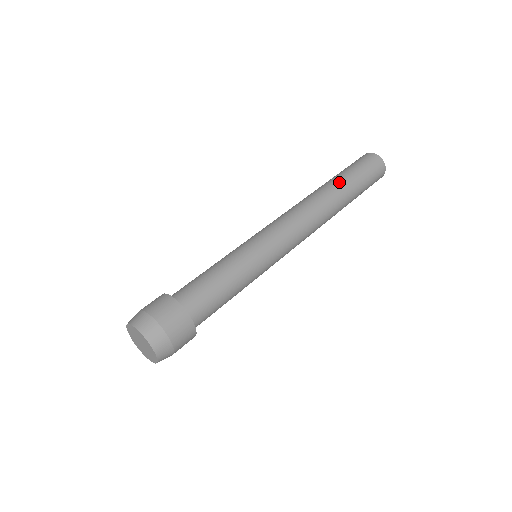
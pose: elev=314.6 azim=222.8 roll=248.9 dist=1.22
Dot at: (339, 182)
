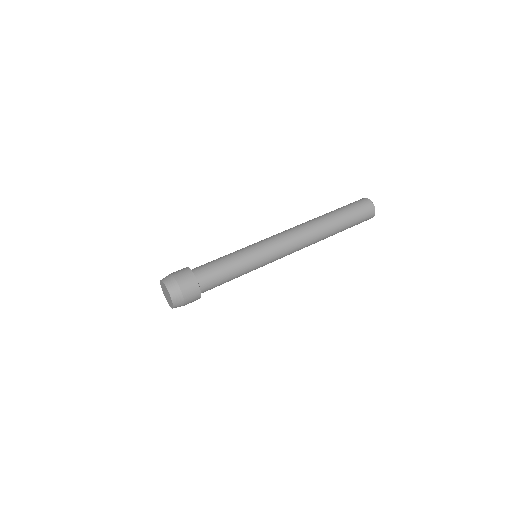
Dot at: (325, 214)
